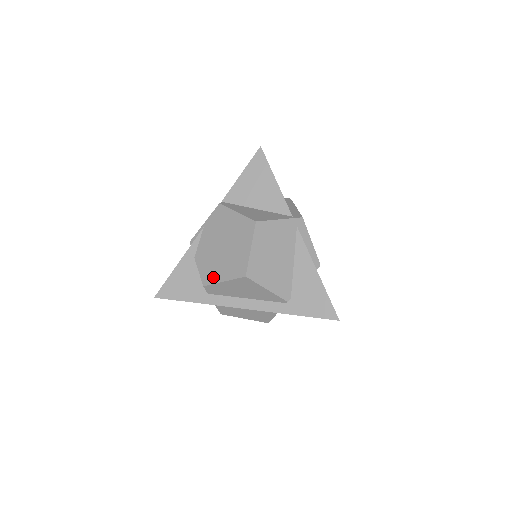
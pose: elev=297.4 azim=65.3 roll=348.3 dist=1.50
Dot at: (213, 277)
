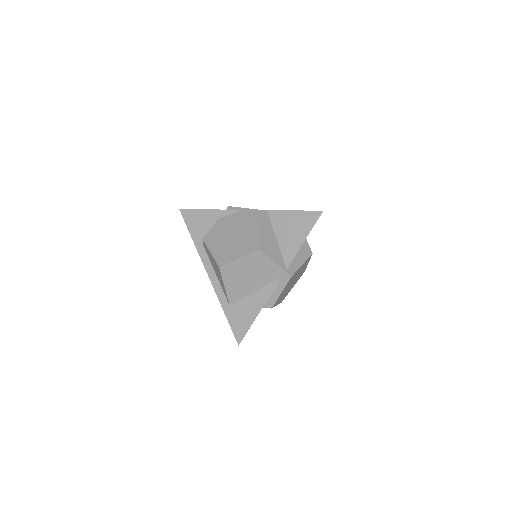
Dot at: (211, 242)
